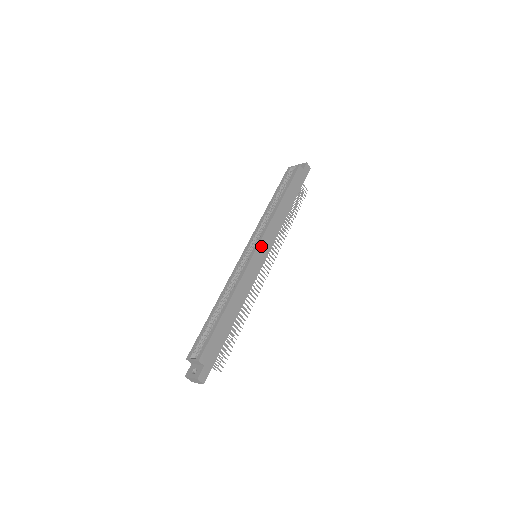
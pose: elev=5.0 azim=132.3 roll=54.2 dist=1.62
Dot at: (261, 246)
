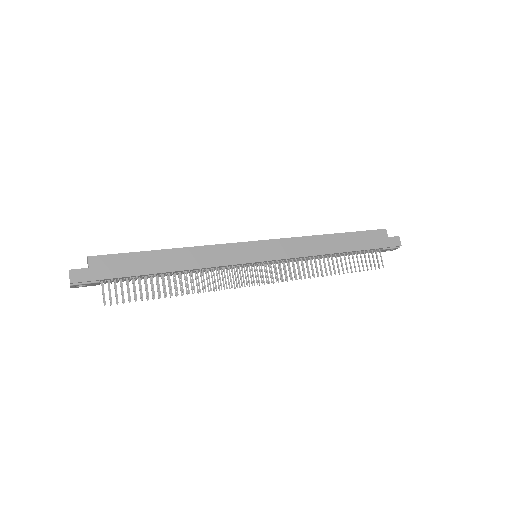
Dot at: (266, 245)
